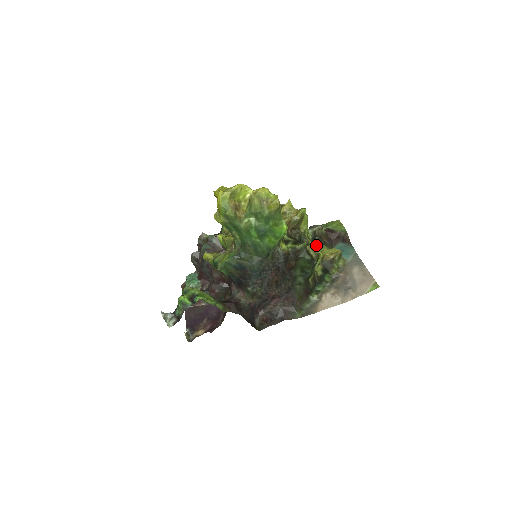
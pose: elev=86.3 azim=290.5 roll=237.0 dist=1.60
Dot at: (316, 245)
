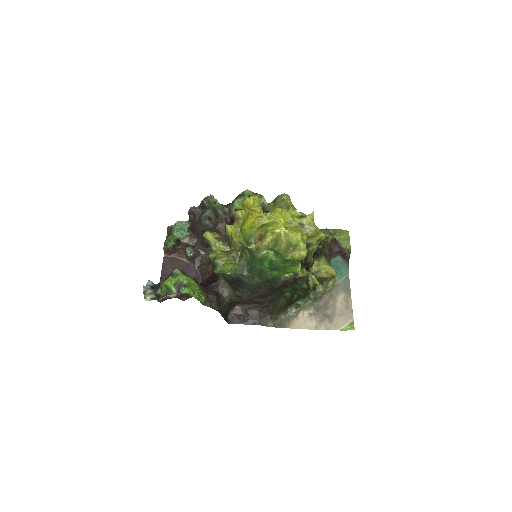
Dot at: (316, 254)
